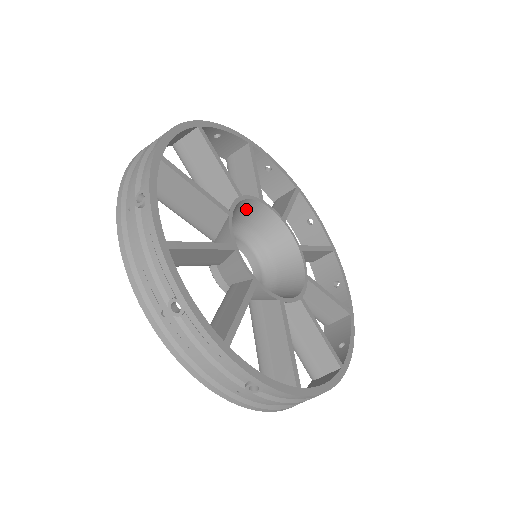
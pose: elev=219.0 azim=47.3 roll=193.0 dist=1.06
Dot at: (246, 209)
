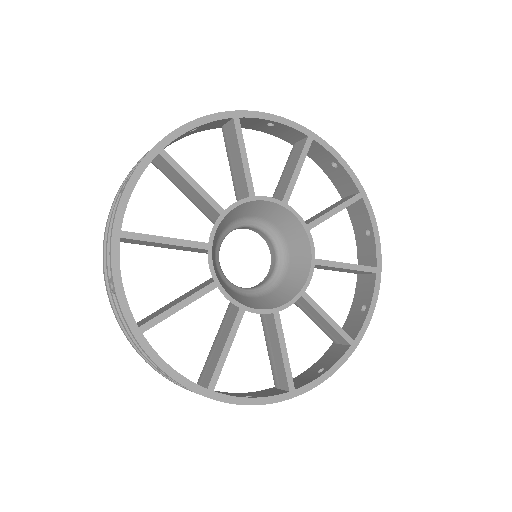
Dot at: (265, 208)
